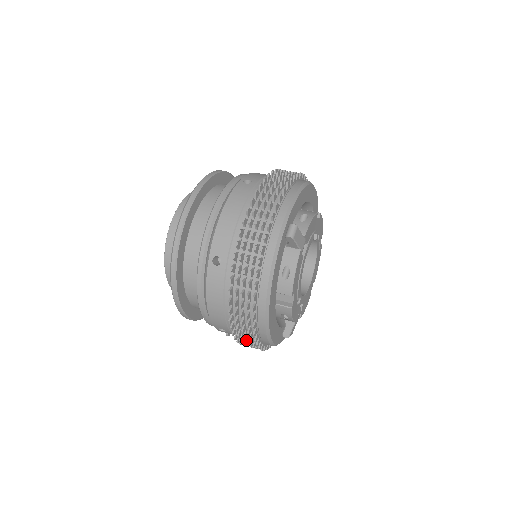
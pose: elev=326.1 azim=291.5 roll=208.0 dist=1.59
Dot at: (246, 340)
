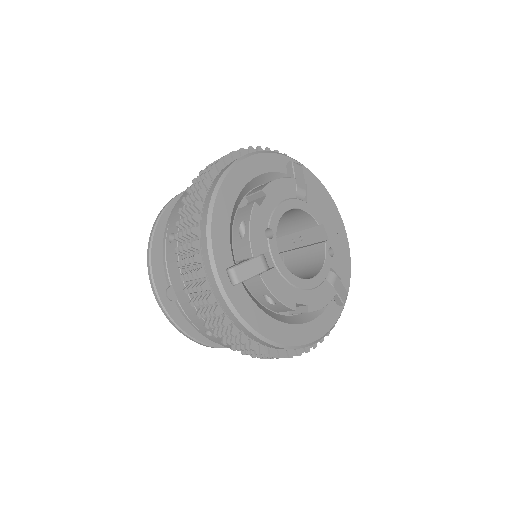
Dot at: (186, 217)
